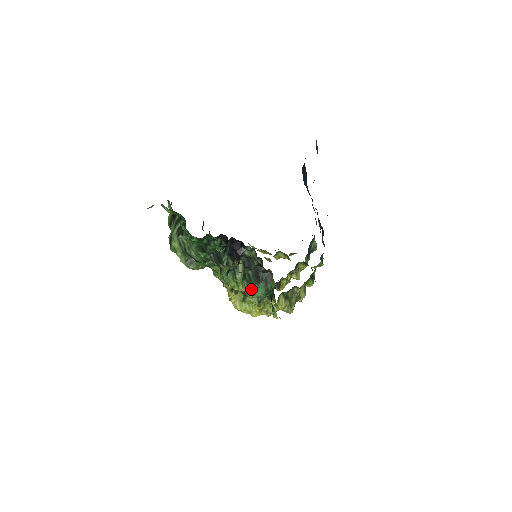
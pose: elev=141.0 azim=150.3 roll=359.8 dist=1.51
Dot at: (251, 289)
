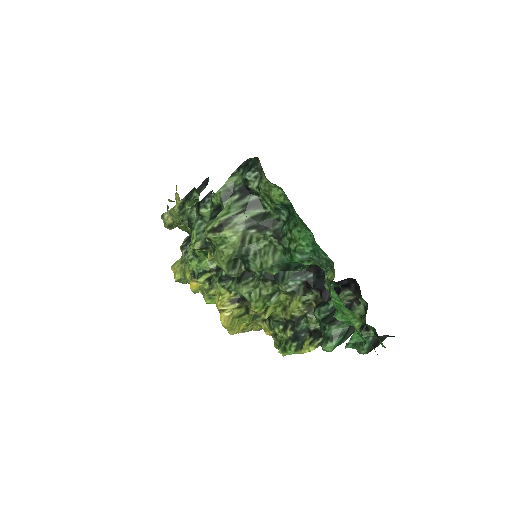
Dot at: (268, 312)
